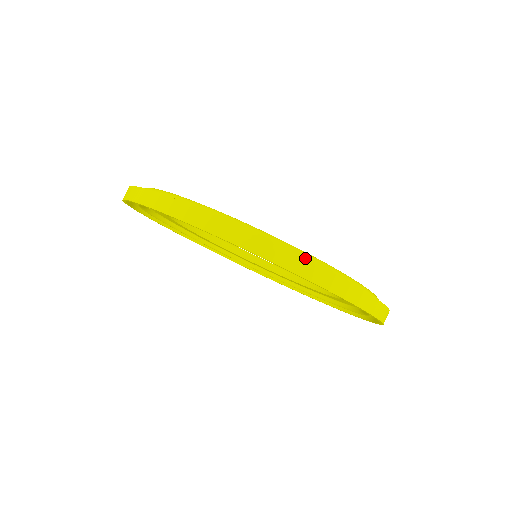
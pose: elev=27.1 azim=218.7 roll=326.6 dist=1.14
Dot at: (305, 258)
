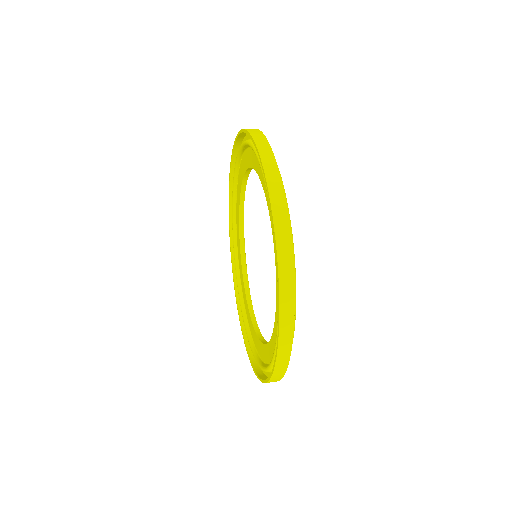
Dot at: occluded
